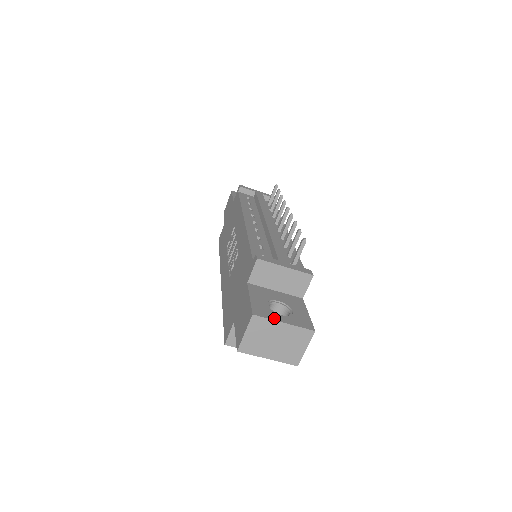
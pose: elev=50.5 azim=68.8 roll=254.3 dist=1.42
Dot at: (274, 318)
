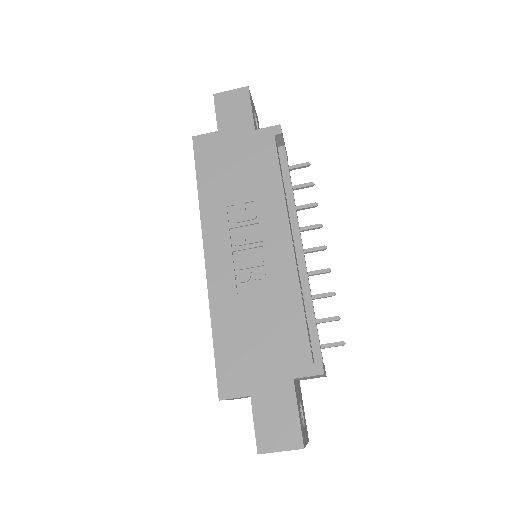
Dot at: occluded
